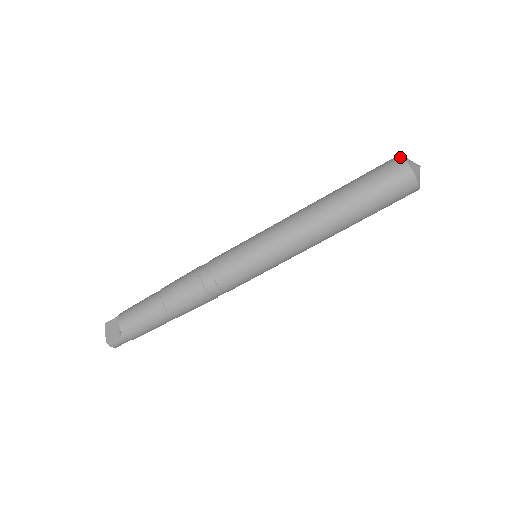
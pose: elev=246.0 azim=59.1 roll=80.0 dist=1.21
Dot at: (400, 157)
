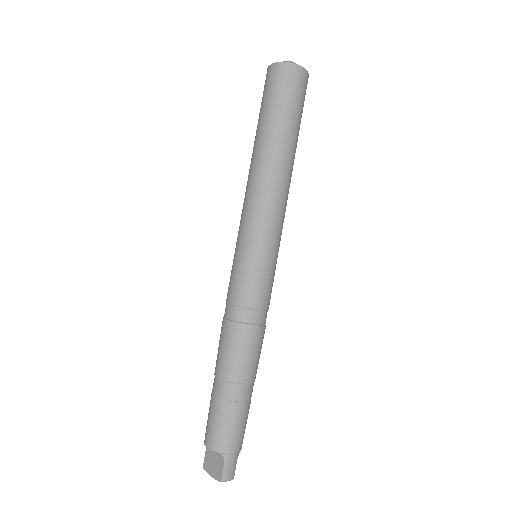
Dot at: (268, 68)
